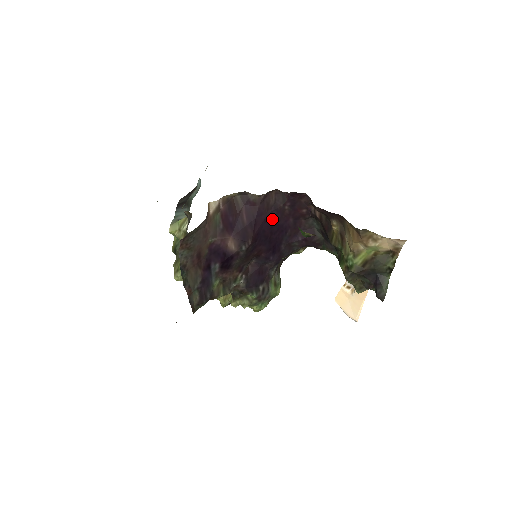
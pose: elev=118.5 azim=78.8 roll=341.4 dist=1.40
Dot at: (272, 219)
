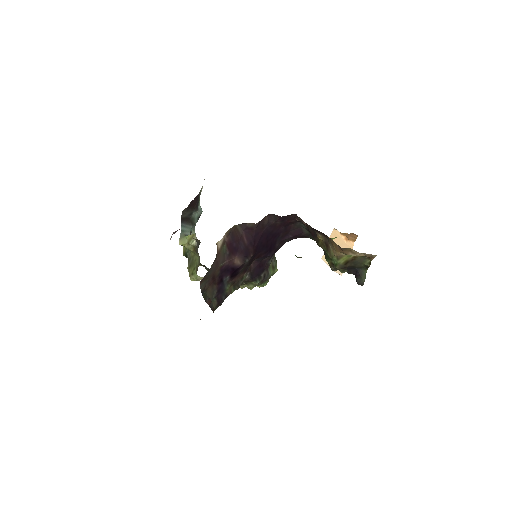
Dot at: (267, 232)
